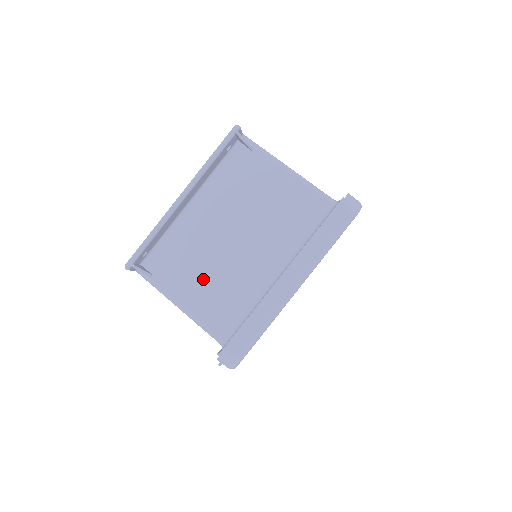
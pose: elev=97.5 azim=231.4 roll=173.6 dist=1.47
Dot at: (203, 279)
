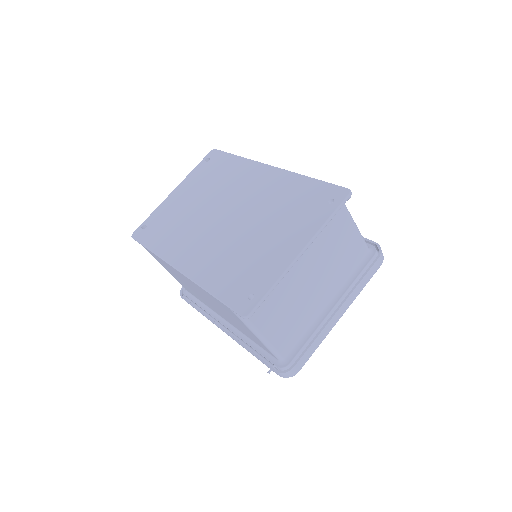
Dot at: (283, 313)
